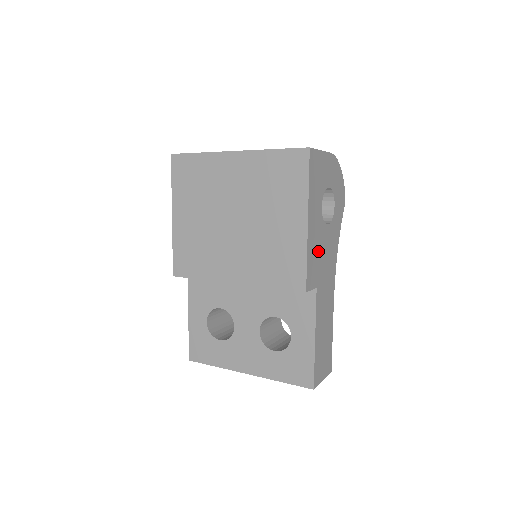
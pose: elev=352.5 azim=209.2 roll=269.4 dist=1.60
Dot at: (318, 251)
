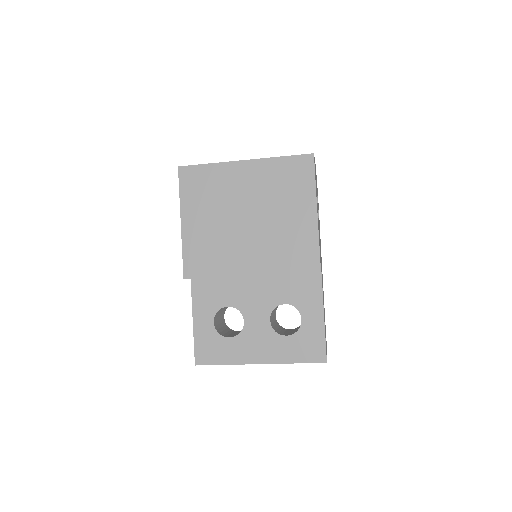
Dot at: occluded
